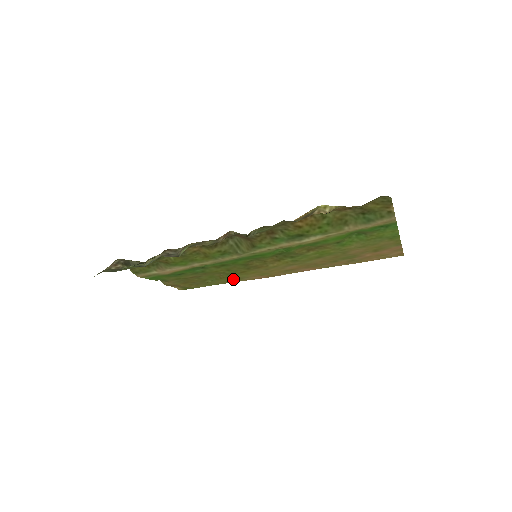
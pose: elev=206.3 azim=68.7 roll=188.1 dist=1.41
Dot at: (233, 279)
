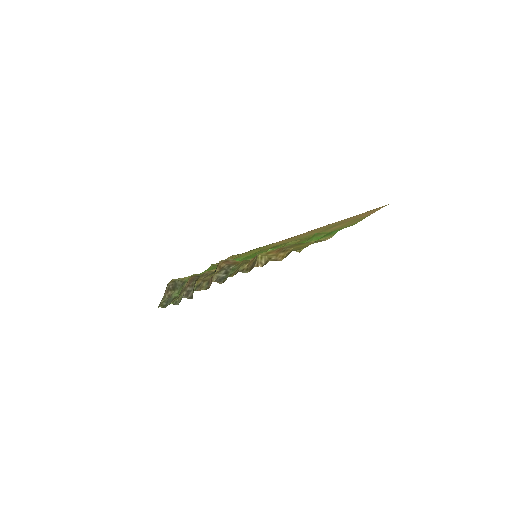
Dot at: (264, 247)
